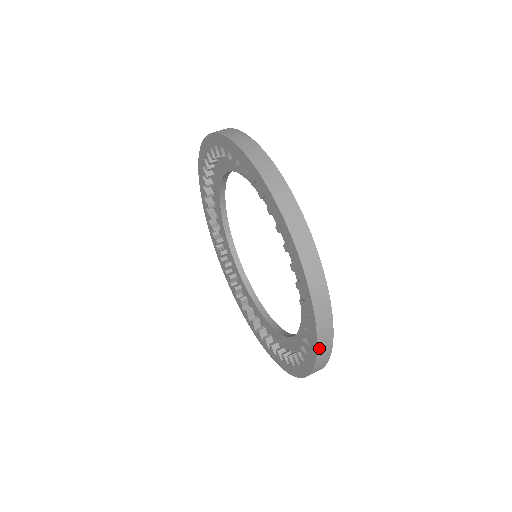
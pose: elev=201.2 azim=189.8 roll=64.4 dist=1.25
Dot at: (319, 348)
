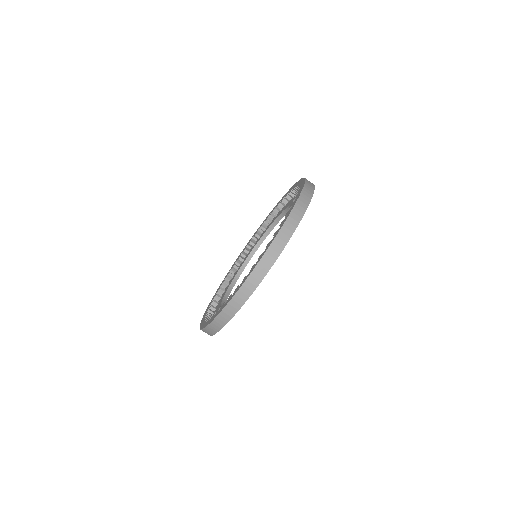
Dot at: (245, 284)
